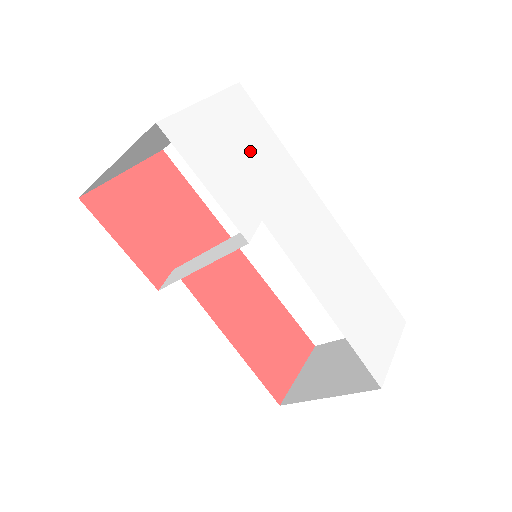
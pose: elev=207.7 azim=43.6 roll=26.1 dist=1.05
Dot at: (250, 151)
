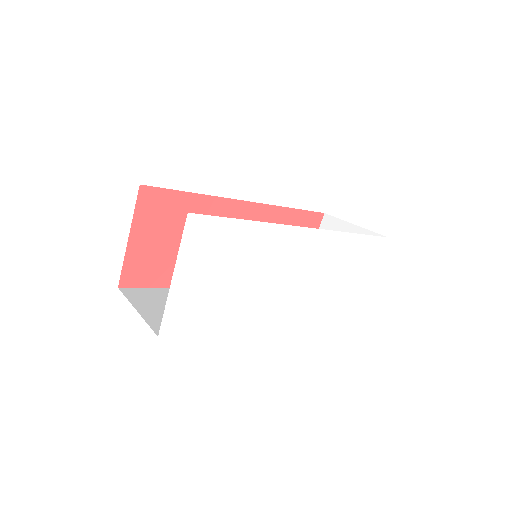
Dot at: (224, 267)
